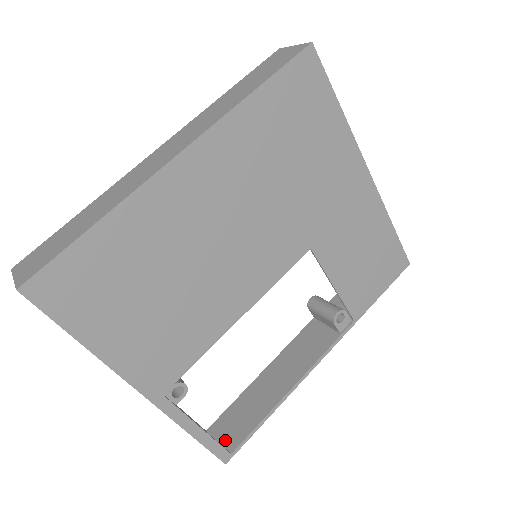
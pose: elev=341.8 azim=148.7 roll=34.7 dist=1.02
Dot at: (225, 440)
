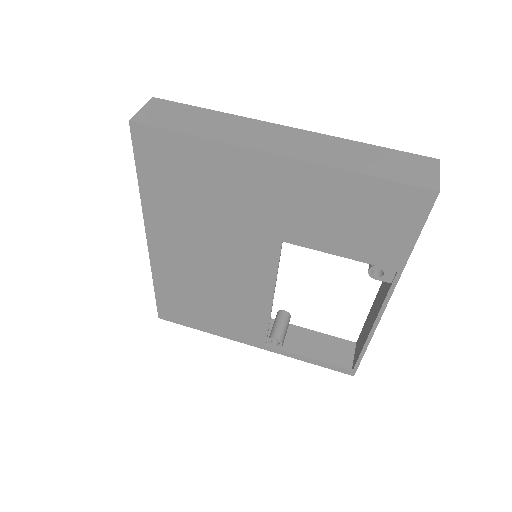
Dot at: (355, 357)
